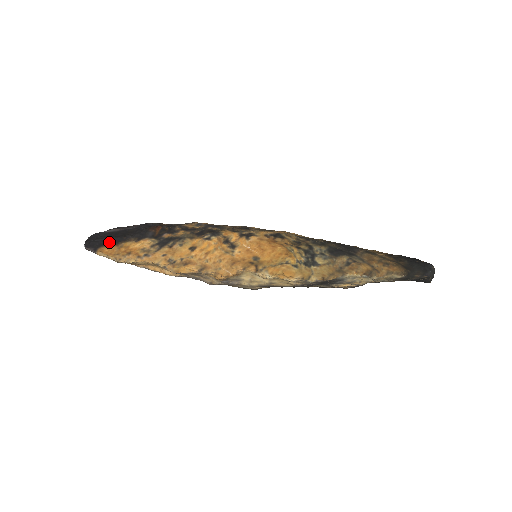
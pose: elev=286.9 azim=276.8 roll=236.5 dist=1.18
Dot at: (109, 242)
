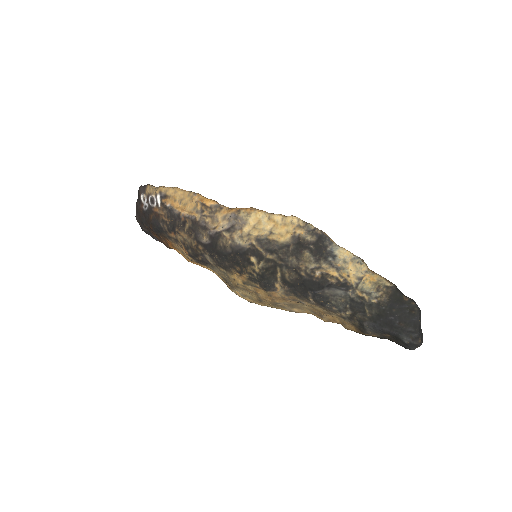
Dot at: occluded
